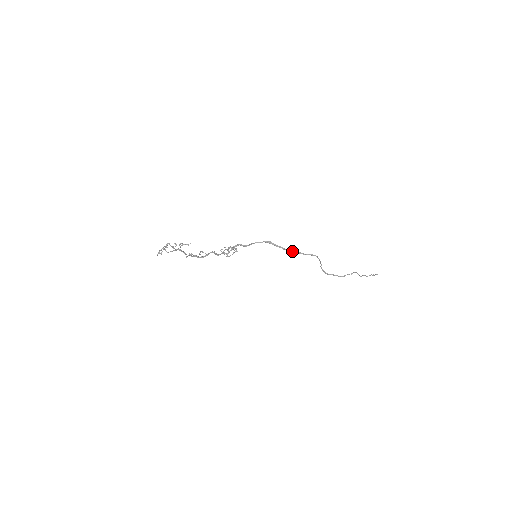
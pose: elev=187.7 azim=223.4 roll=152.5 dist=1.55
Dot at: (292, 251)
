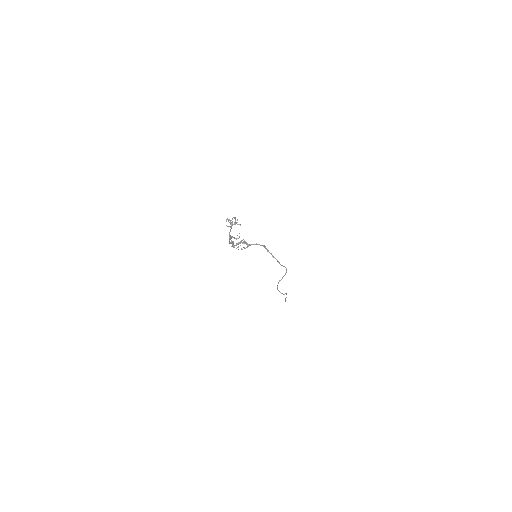
Dot at: occluded
